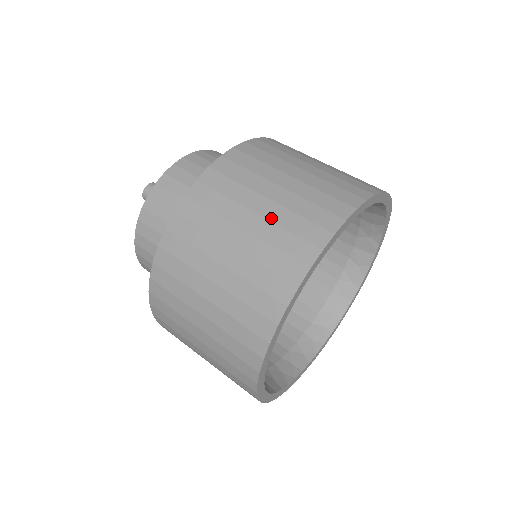
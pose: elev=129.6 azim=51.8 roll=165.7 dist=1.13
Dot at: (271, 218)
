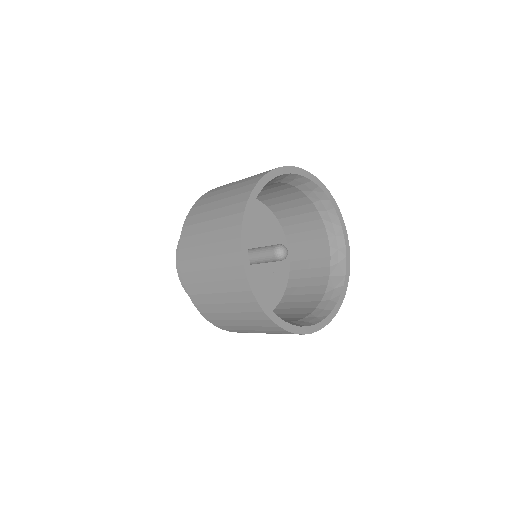
Dot at: occluded
